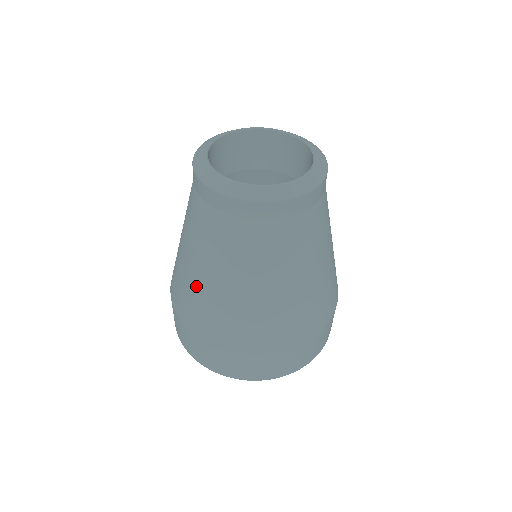
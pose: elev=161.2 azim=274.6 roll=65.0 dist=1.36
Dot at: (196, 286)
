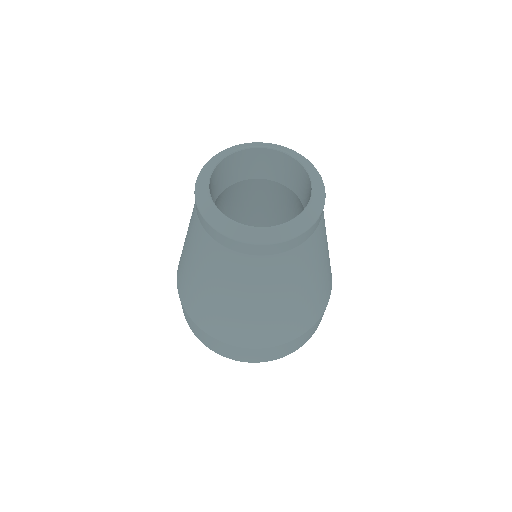
Dot at: (191, 282)
